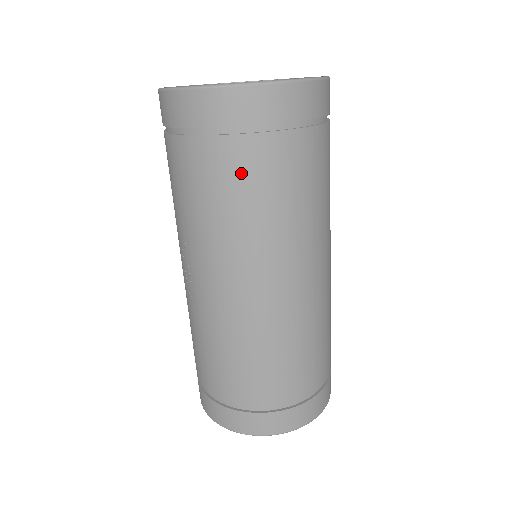
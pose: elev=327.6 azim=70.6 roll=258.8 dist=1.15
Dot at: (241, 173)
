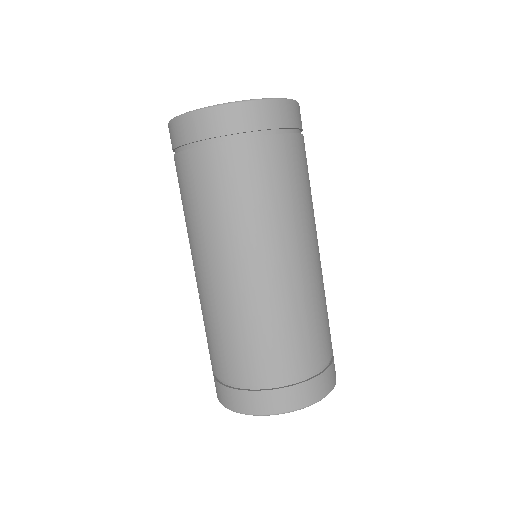
Dot at: (216, 174)
